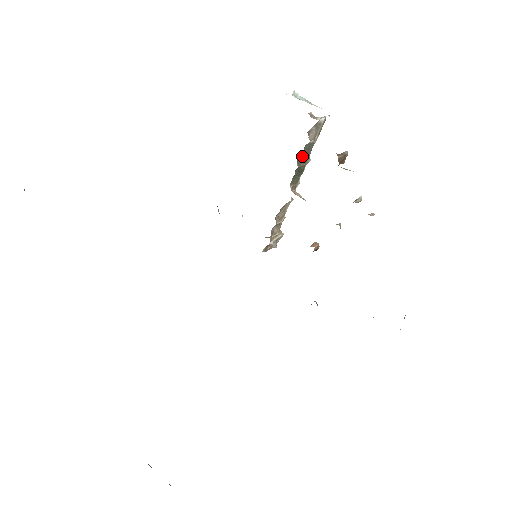
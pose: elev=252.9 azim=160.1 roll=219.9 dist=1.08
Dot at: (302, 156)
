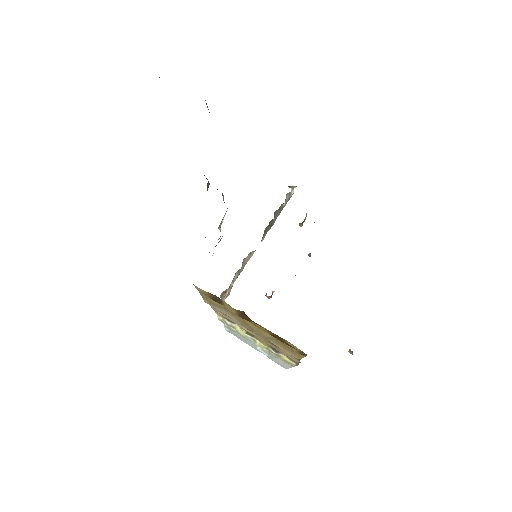
Dot at: (276, 212)
